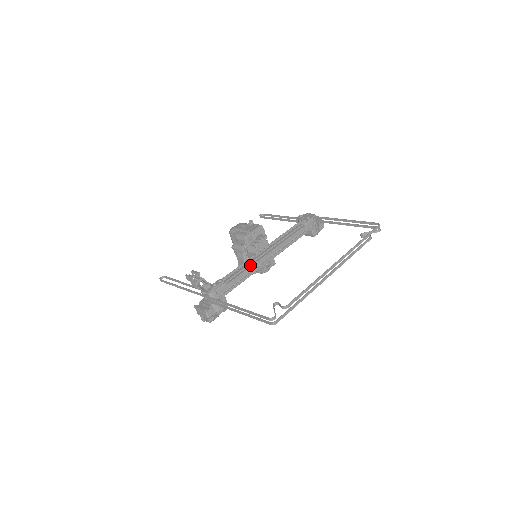
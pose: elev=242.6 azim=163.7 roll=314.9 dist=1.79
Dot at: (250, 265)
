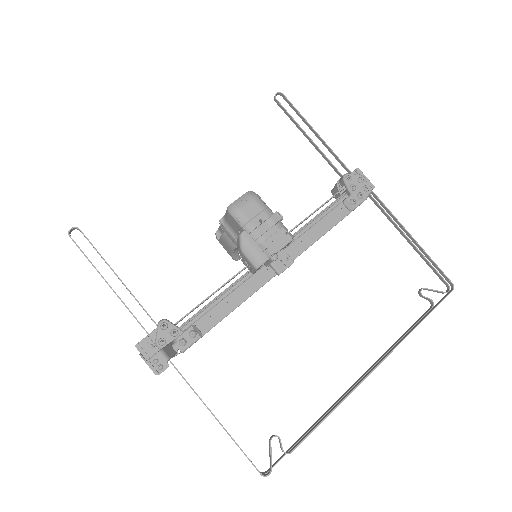
Dot at: (246, 295)
